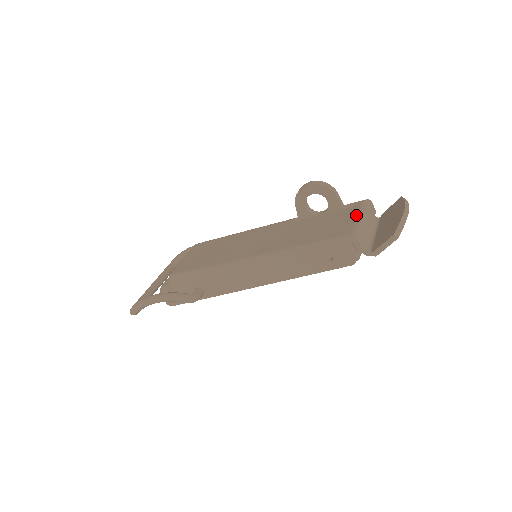
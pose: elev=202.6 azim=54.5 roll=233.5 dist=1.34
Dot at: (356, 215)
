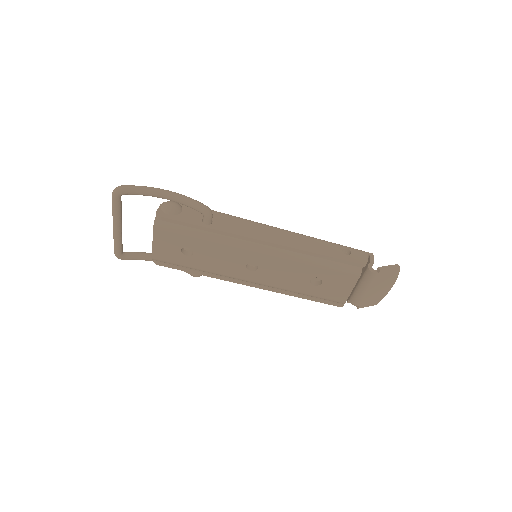
Dot at: occluded
